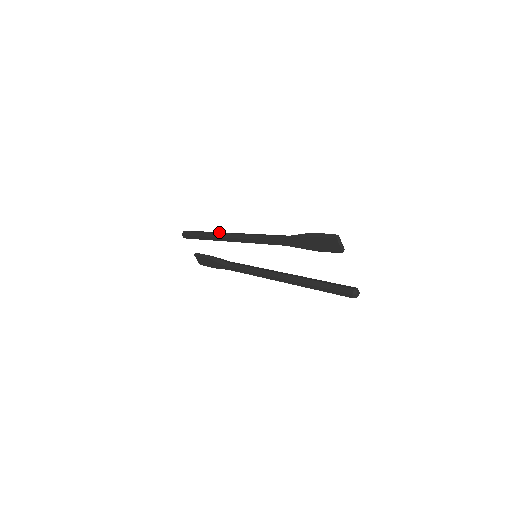
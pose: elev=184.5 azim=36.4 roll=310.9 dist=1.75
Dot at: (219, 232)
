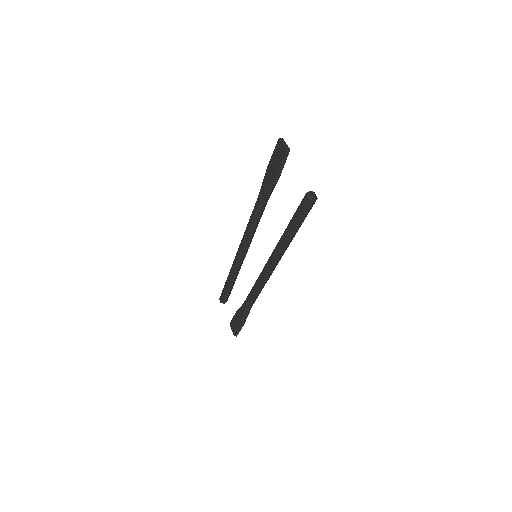
Dot at: occluded
